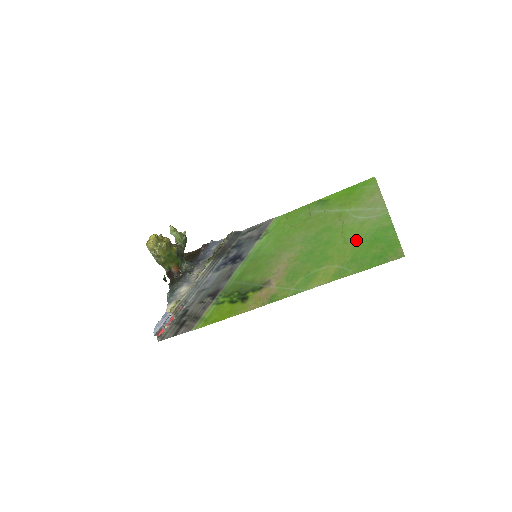
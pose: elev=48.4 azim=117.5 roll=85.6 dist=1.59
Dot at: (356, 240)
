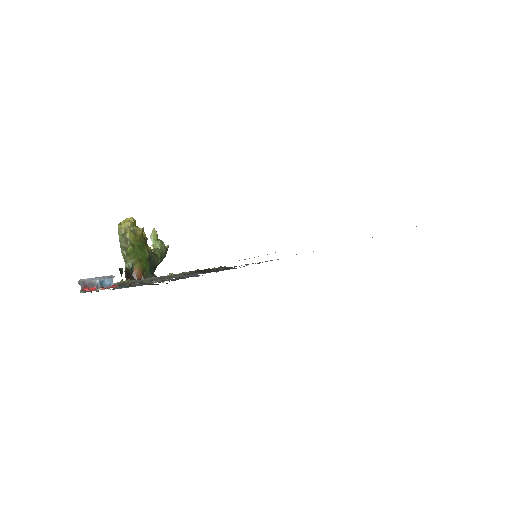
Dot at: occluded
